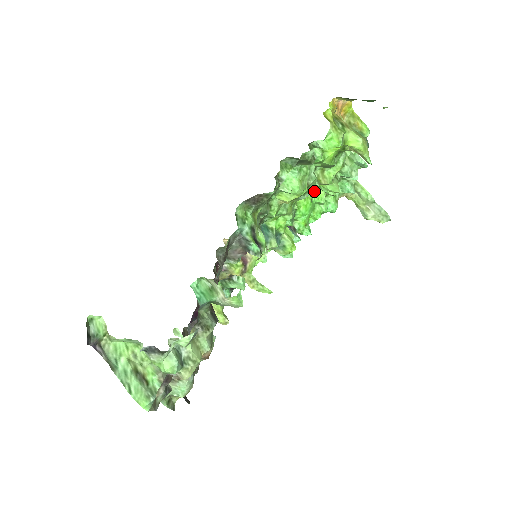
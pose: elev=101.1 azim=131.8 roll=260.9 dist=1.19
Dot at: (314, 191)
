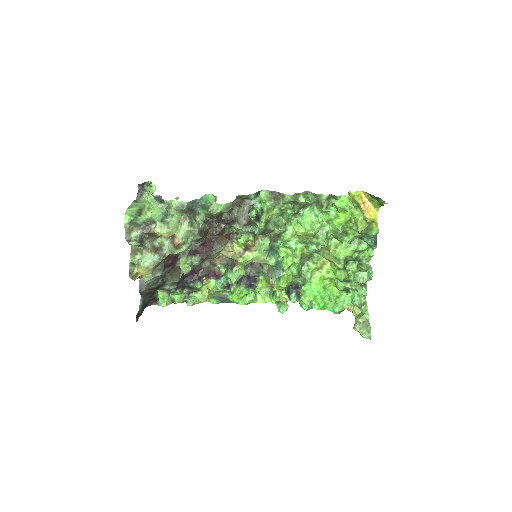
Dot at: (332, 287)
